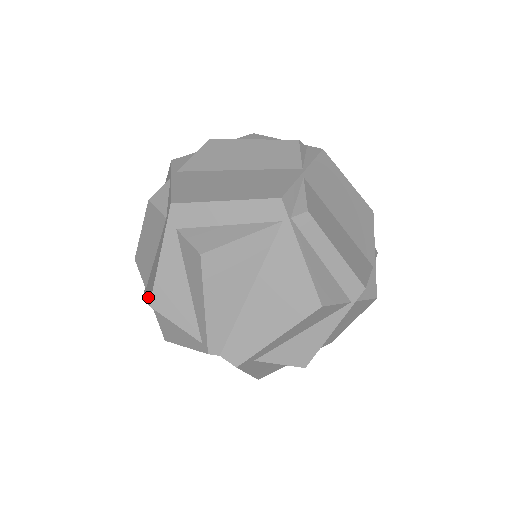
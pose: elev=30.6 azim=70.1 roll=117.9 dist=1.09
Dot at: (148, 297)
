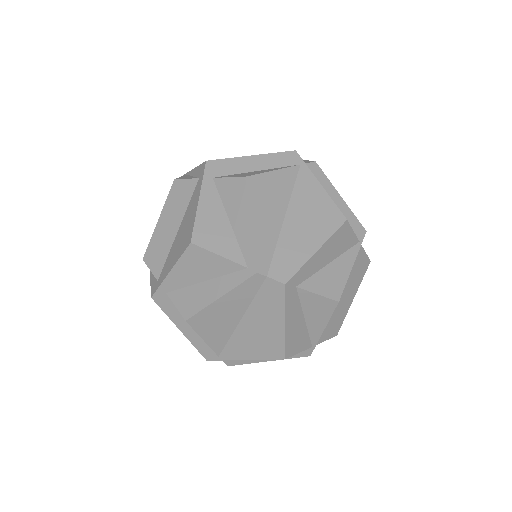
Dot at: (178, 254)
